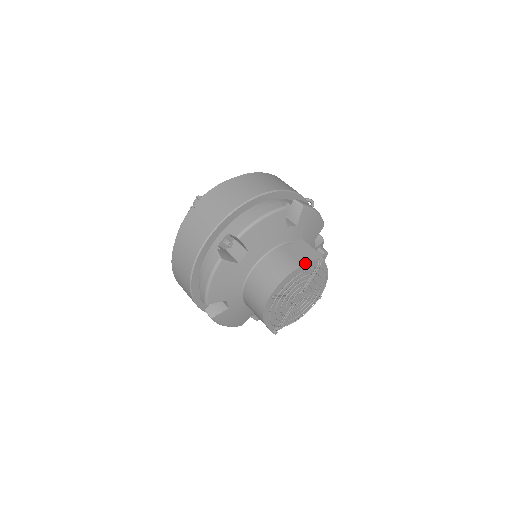
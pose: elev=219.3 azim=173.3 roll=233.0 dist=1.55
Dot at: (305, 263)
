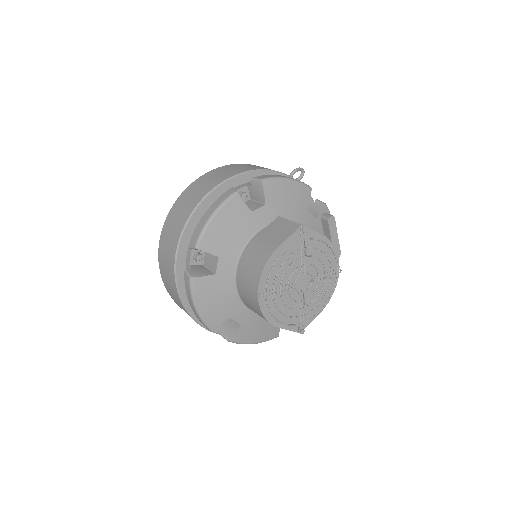
Dot at: (281, 242)
